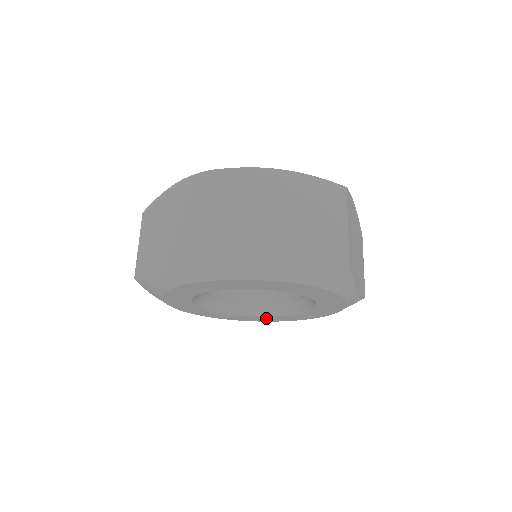
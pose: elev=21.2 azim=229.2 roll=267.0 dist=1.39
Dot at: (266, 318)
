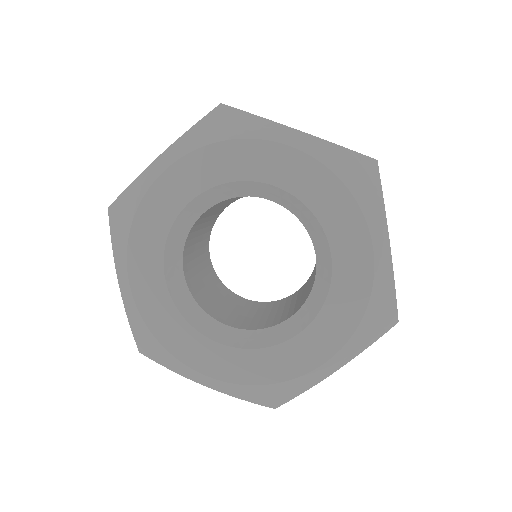
Dot at: (332, 316)
